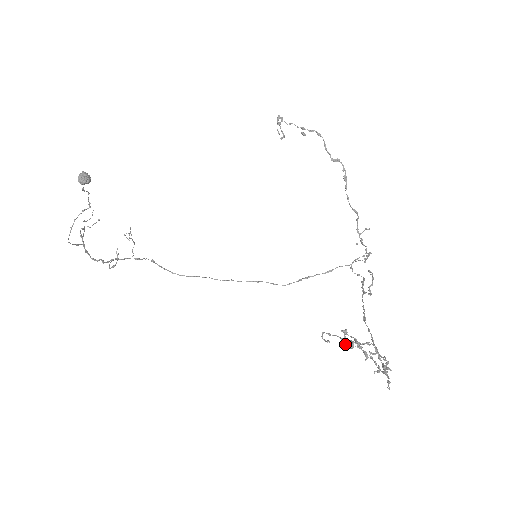
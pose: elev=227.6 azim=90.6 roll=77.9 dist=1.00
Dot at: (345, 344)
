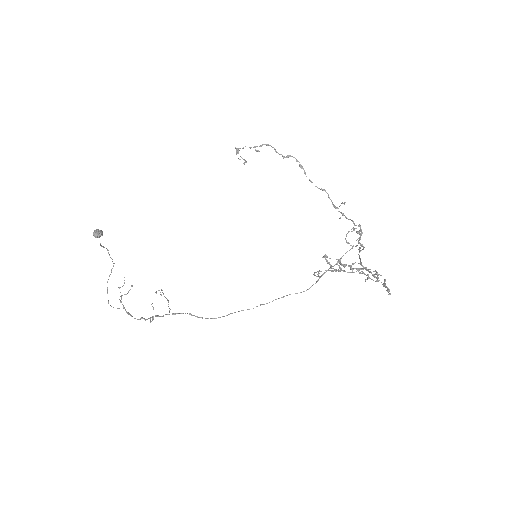
Dot at: (331, 267)
